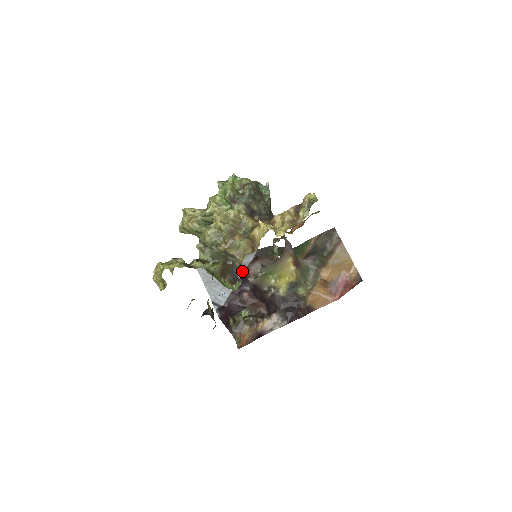
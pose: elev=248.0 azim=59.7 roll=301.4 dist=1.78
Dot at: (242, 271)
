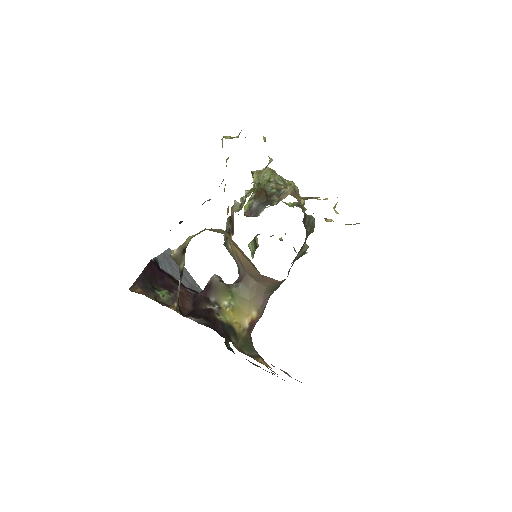
Dot at: occluded
